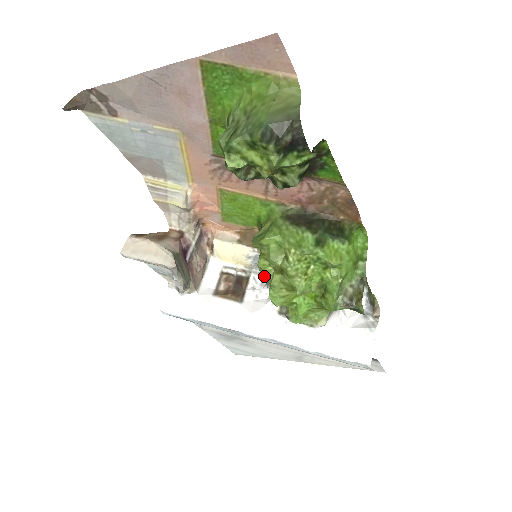
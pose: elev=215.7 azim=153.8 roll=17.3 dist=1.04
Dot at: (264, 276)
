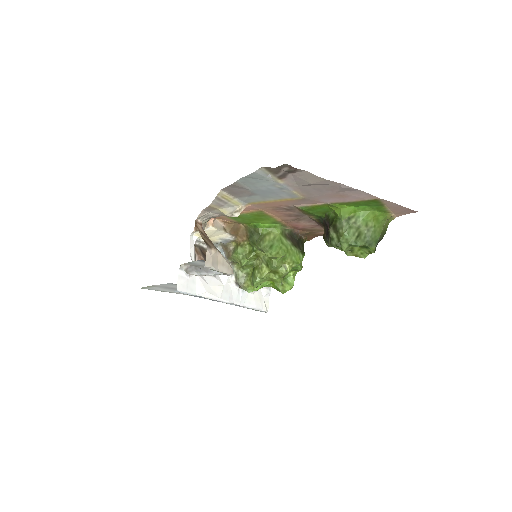
Dot at: (246, 264)
